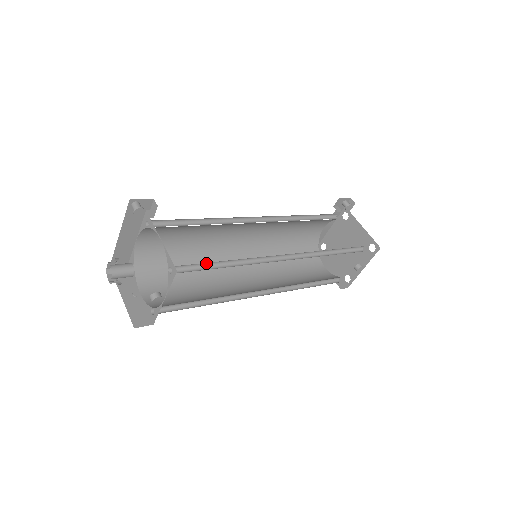
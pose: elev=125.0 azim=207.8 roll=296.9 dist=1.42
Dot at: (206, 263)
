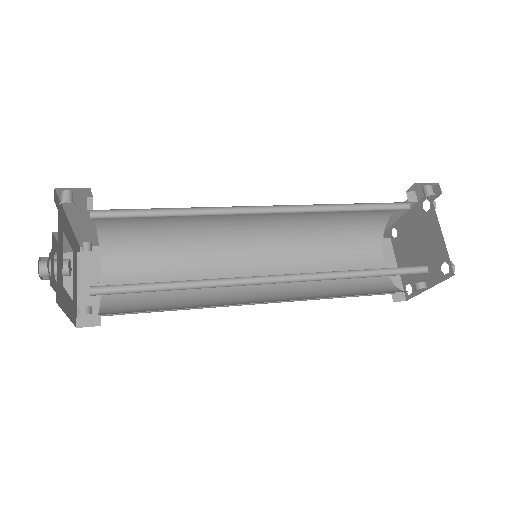
Dot at: occluded
